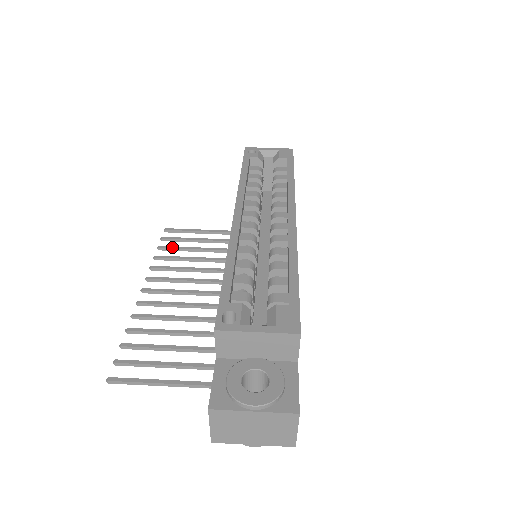
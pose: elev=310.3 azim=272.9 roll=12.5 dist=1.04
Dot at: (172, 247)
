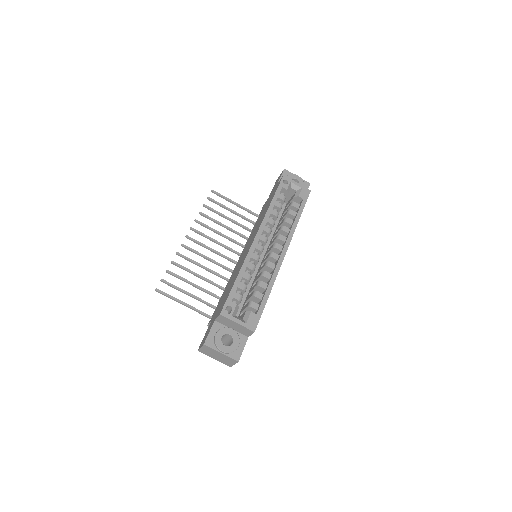
Dot at: (212, 209)
